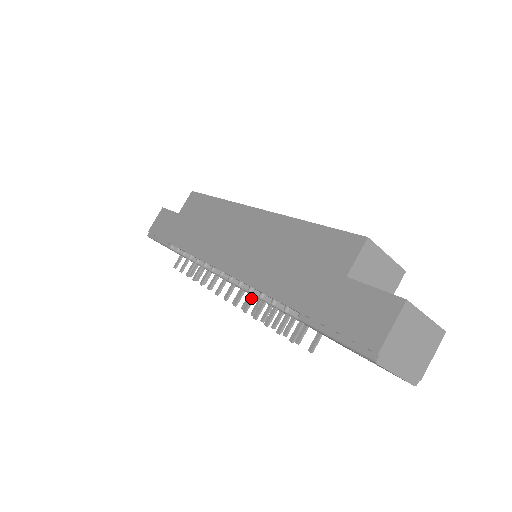
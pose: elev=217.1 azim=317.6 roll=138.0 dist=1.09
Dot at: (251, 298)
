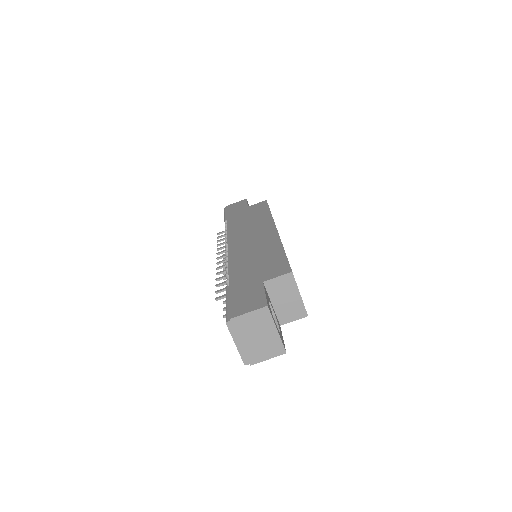
Dot at: occluded
